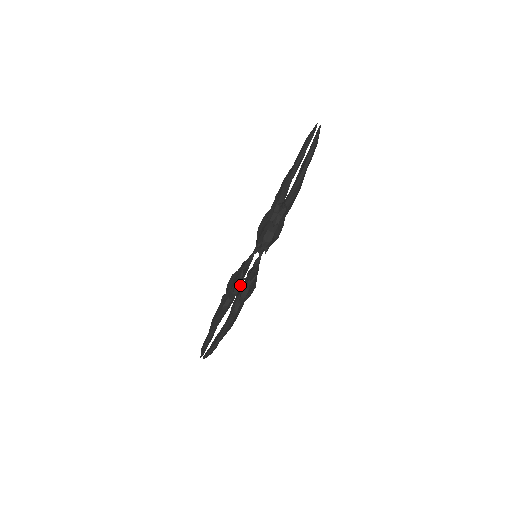
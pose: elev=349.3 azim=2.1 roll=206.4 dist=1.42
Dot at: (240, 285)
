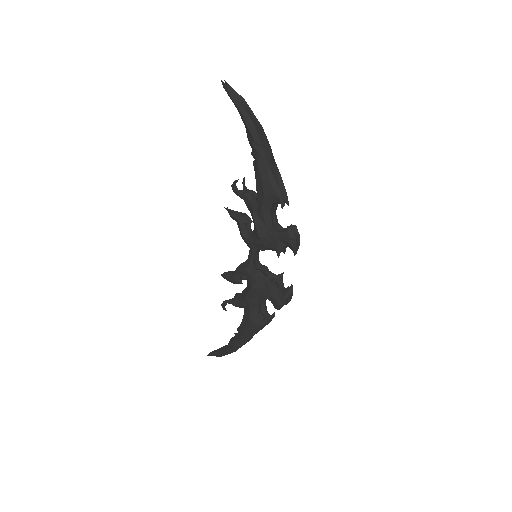
Dot at: (289, 295)
